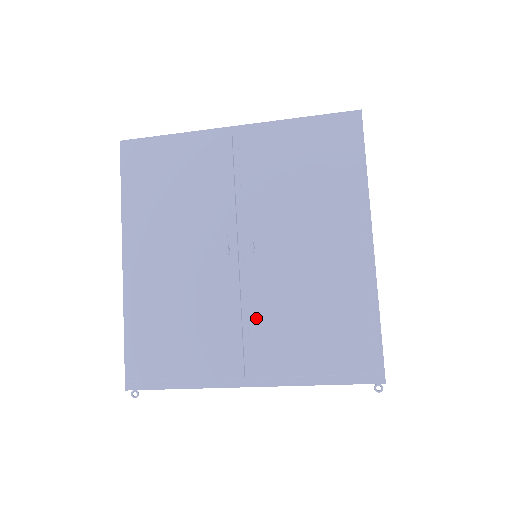
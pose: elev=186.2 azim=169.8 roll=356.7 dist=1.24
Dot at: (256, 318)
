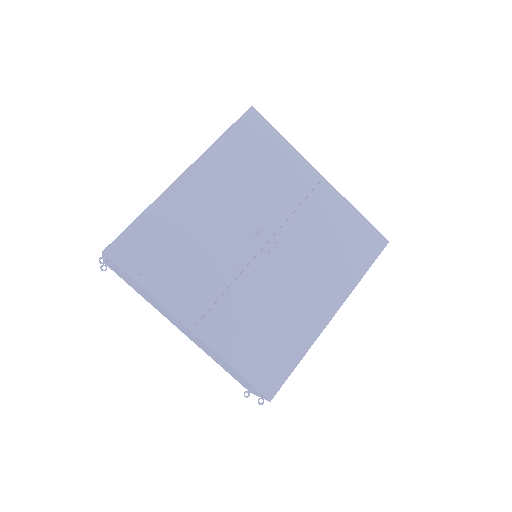
Dot at: (234, 293)
